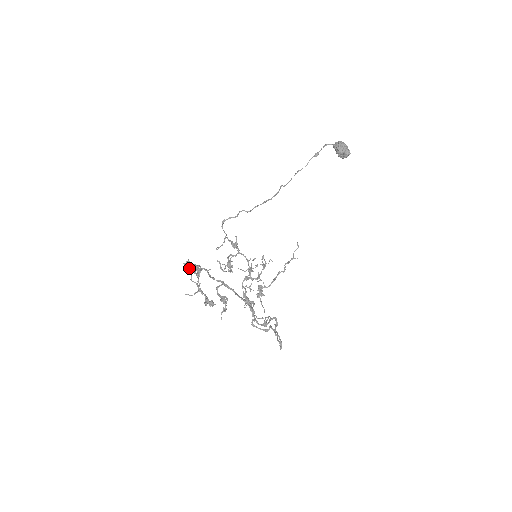
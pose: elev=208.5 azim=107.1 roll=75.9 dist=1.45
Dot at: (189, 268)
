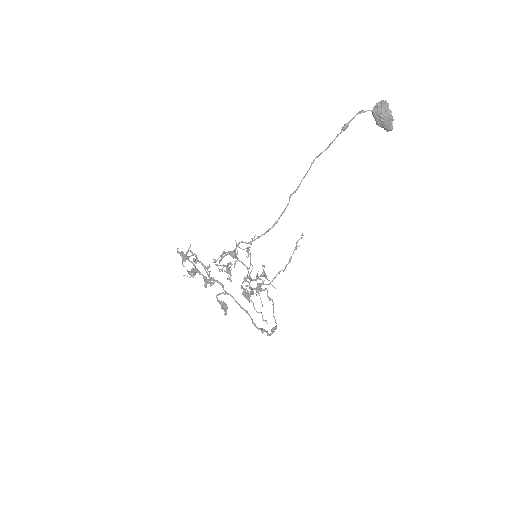
Dot at: occluded
